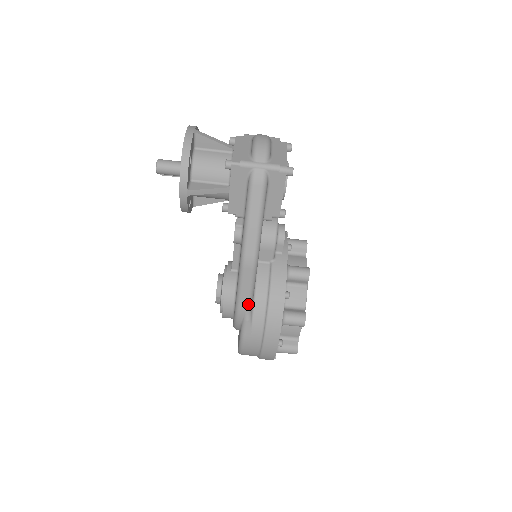
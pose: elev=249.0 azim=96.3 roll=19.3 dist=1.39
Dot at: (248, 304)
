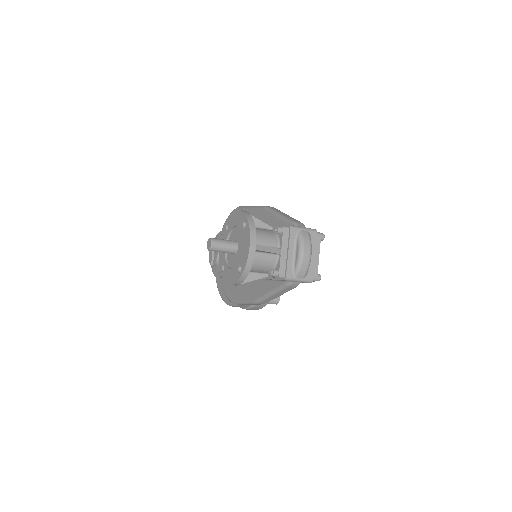
Dot at: occluded
